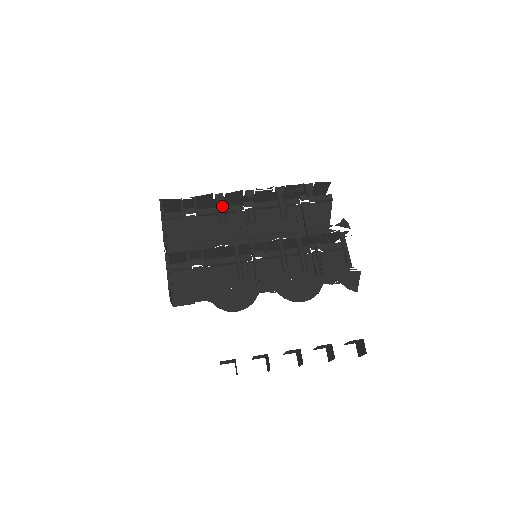
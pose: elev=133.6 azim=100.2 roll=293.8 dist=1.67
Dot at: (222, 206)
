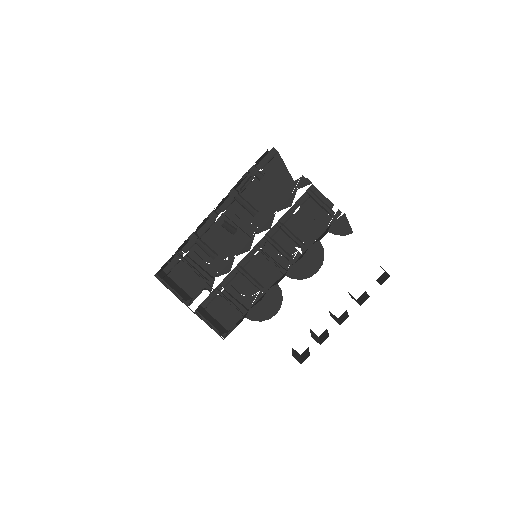
Dot at: (201, 243)
